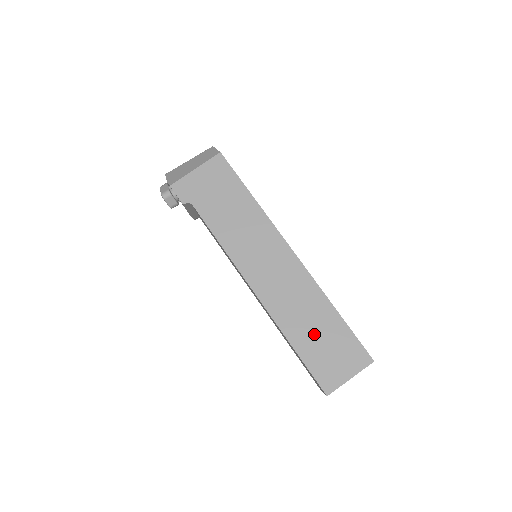
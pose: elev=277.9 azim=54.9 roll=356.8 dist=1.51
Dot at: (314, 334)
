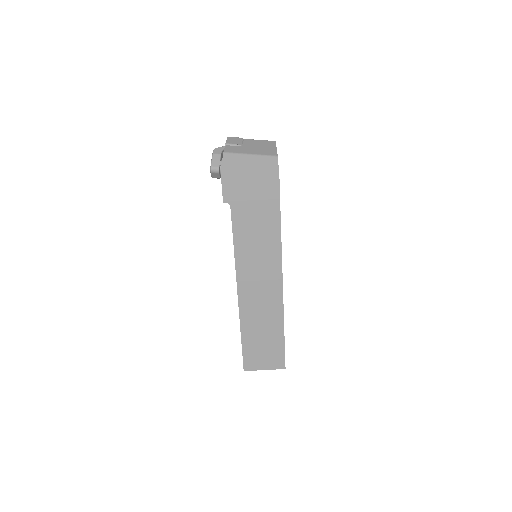
Dot at: (260, 337)
